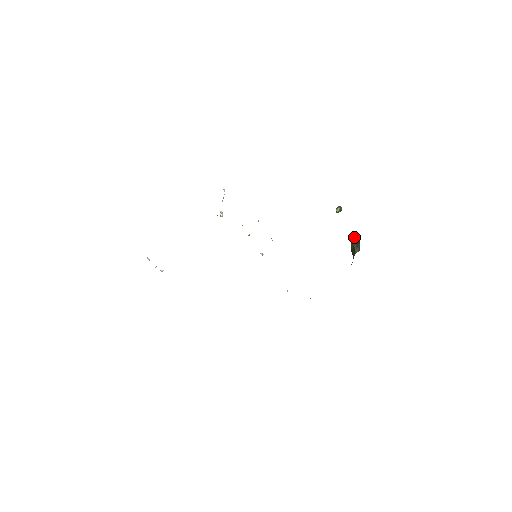
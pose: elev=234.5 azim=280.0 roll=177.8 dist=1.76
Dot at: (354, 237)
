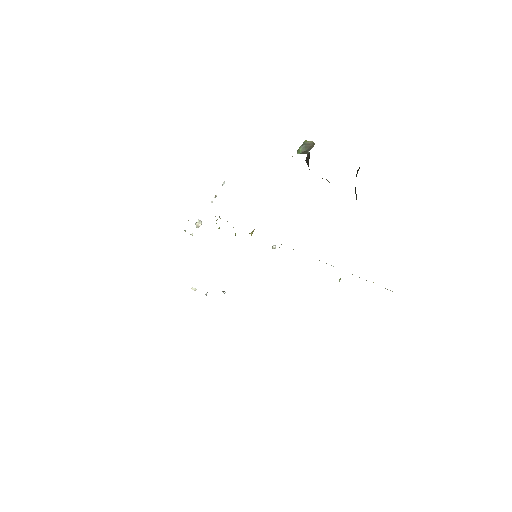
Dot at: (356, 175)
